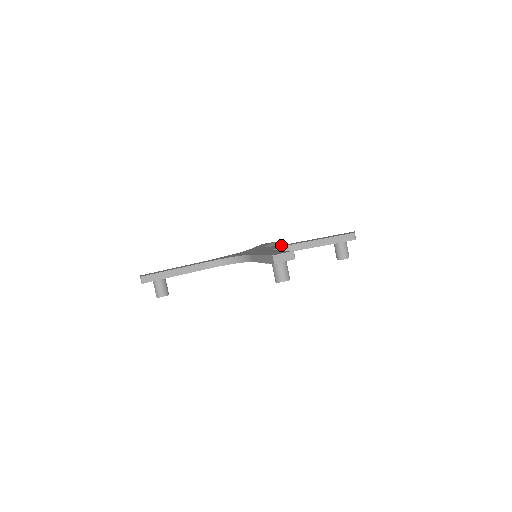
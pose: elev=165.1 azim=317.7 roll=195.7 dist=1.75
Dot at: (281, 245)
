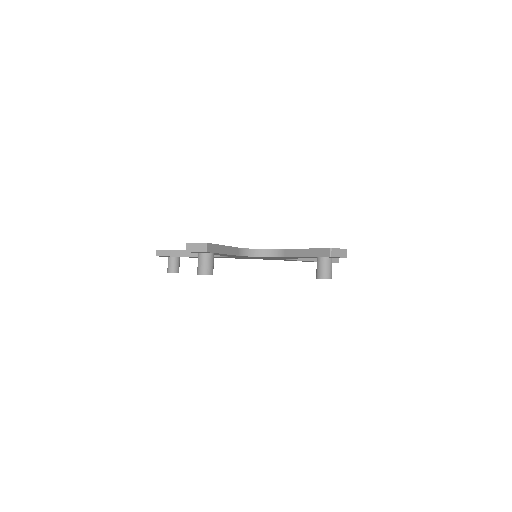
Dot at: occluded
